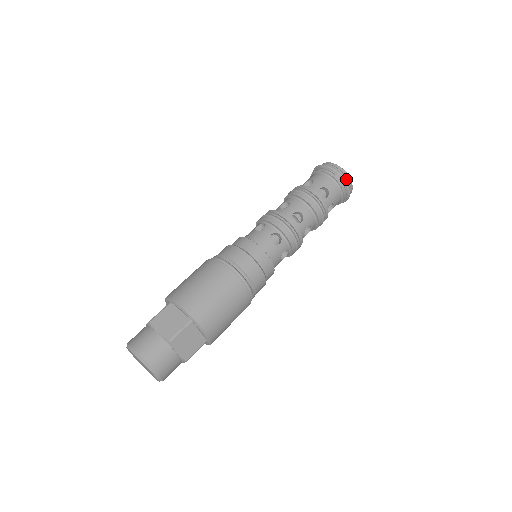
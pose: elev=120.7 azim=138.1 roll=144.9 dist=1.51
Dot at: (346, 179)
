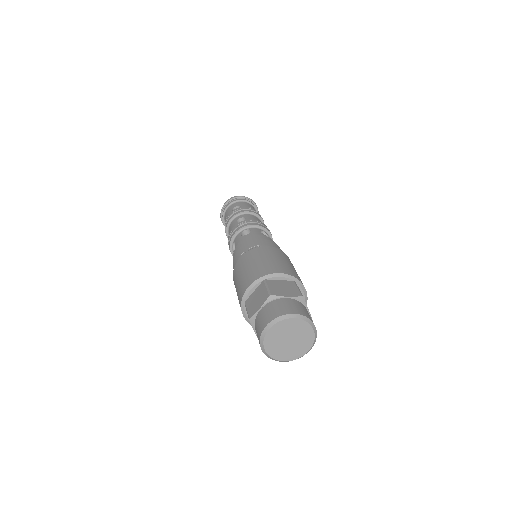
Dot at: occluded
